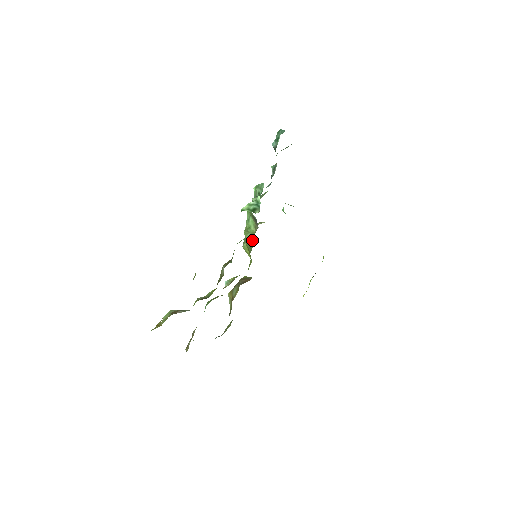
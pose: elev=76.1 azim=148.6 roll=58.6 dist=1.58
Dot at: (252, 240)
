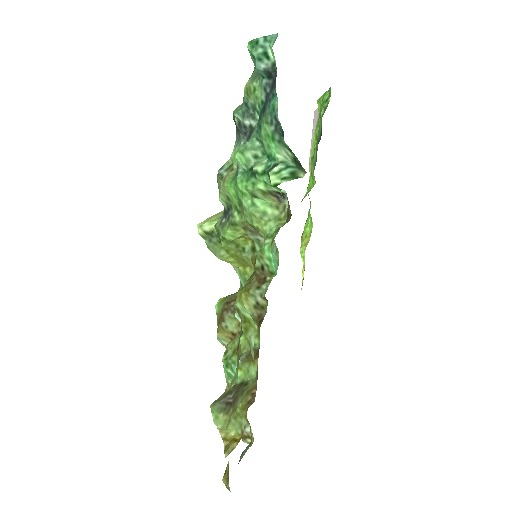
Dot at: (258, 234)
